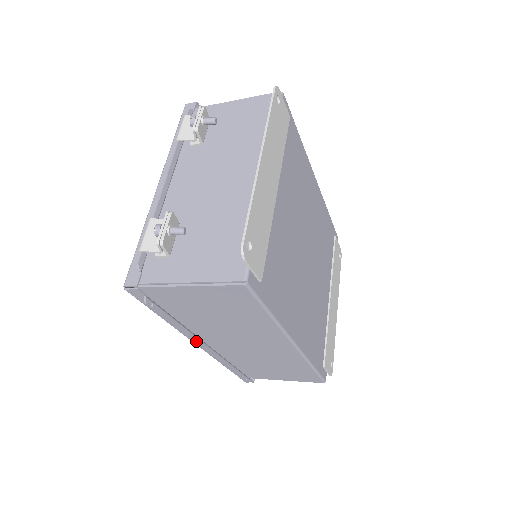
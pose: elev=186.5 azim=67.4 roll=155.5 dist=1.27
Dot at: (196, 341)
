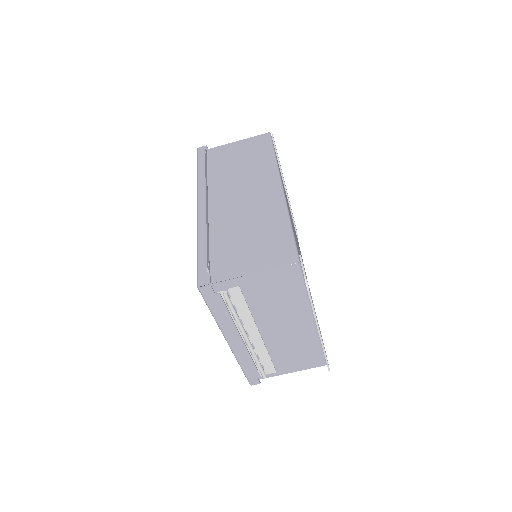
Dot at: (206, 188)
